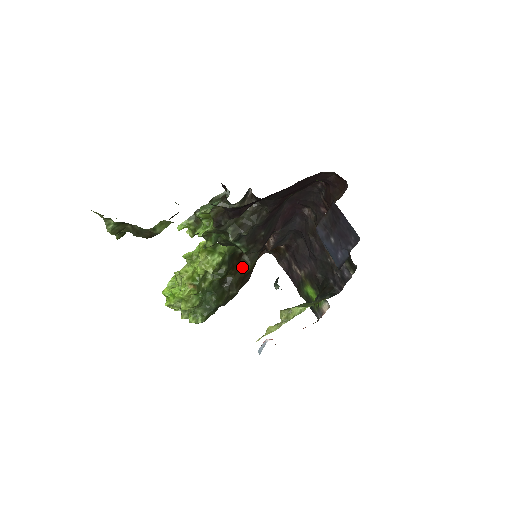
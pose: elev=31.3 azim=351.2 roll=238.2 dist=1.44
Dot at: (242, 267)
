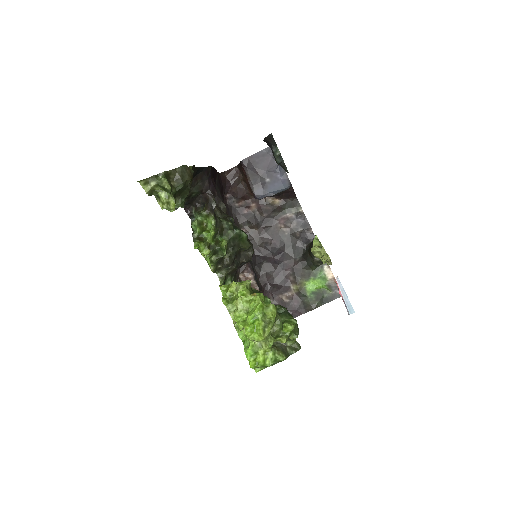
Dot at: occluded
